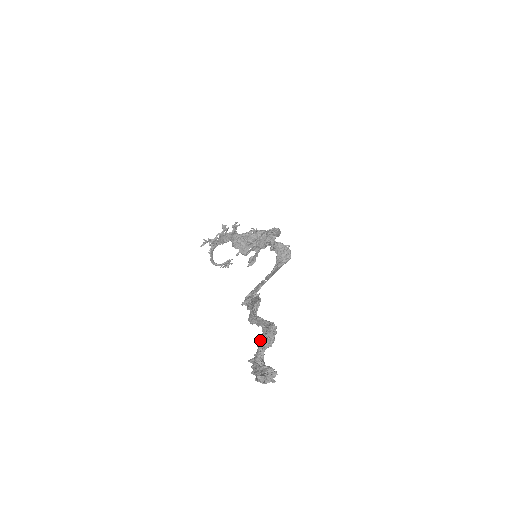
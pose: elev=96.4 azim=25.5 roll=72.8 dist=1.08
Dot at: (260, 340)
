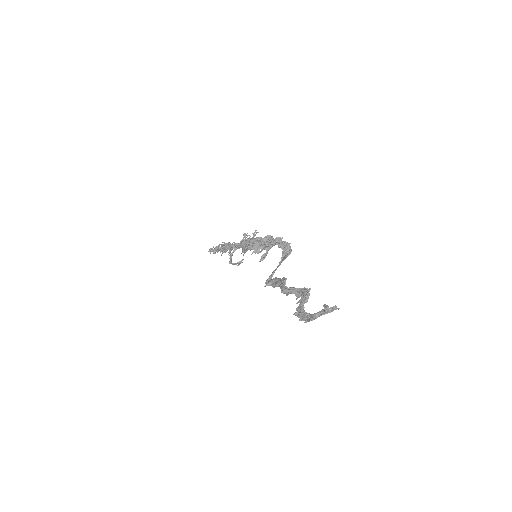
Dot at: (302, 299)
